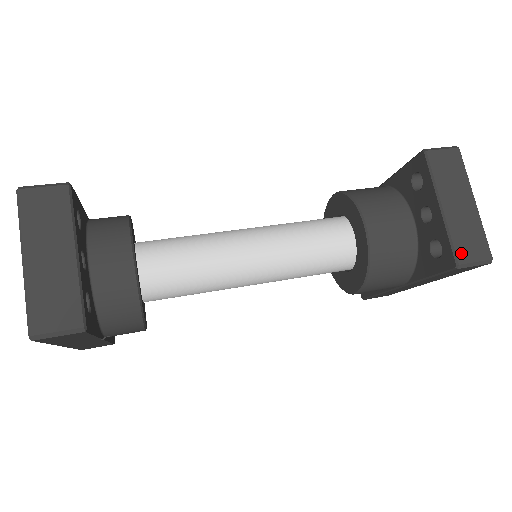
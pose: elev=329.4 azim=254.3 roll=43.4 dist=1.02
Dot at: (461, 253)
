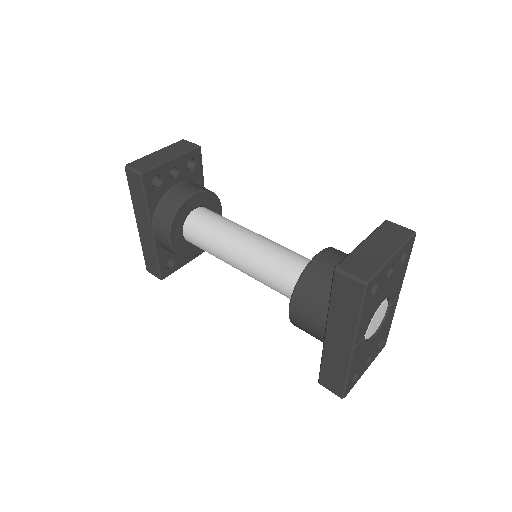
Dot at: (346, 264)
